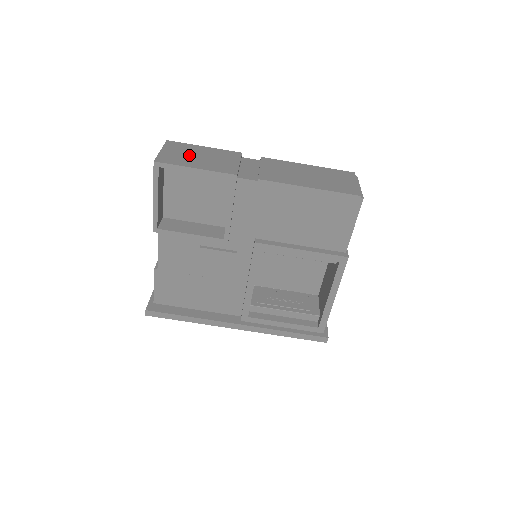
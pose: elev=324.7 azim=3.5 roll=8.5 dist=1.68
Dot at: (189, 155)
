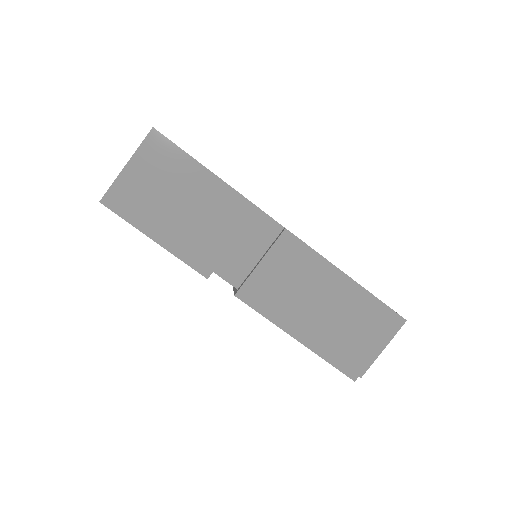
Dot at: (165, 195)
